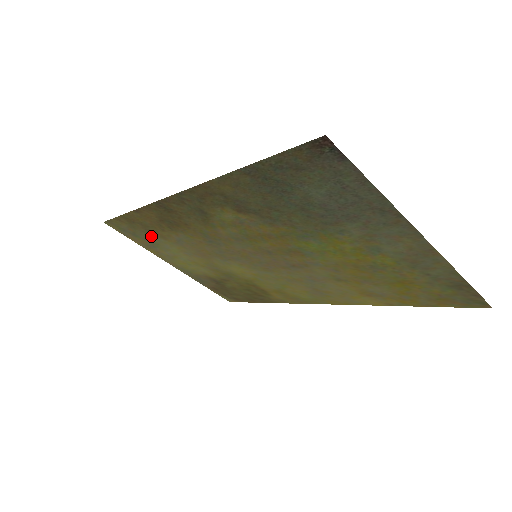
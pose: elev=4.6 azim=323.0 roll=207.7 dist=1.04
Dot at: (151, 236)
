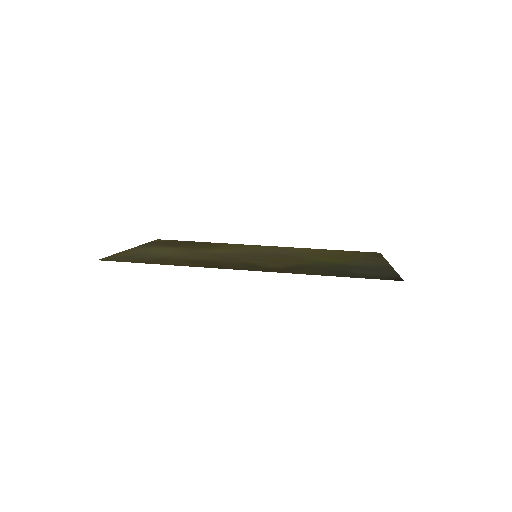
Dot at: (152, 257)
